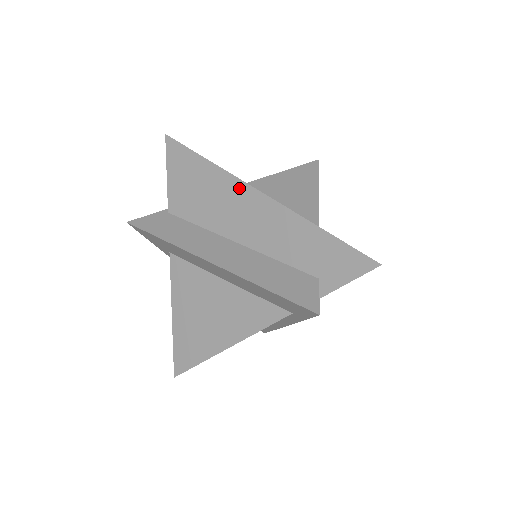
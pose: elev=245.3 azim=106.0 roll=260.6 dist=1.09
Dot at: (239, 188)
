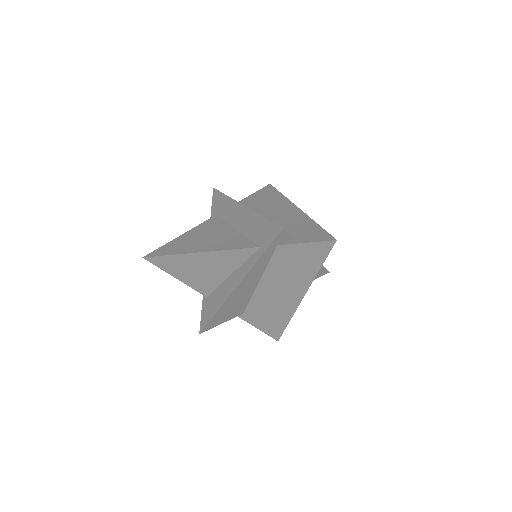
Dot at: (287, 204)
